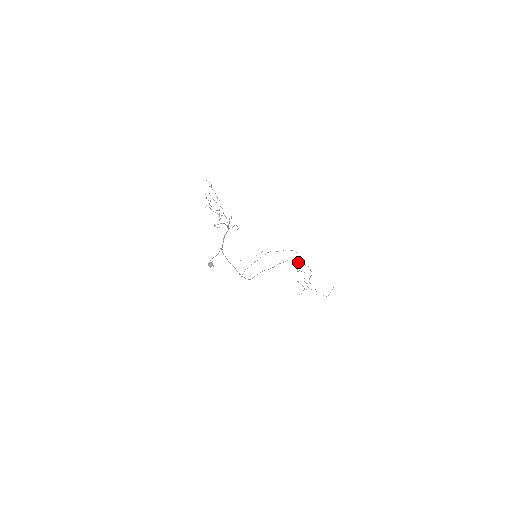
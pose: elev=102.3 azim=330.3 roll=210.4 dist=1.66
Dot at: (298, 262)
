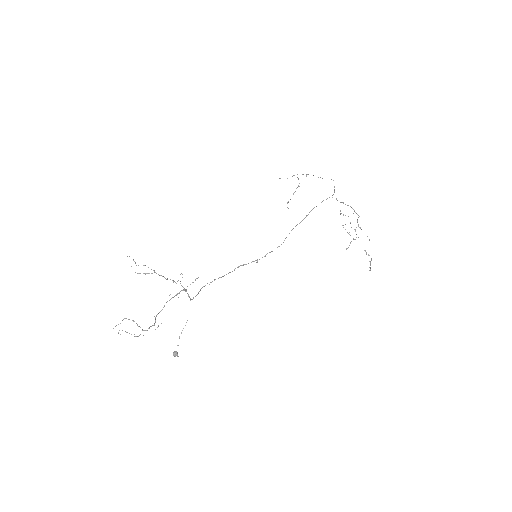
Dot at: (337, 200)
